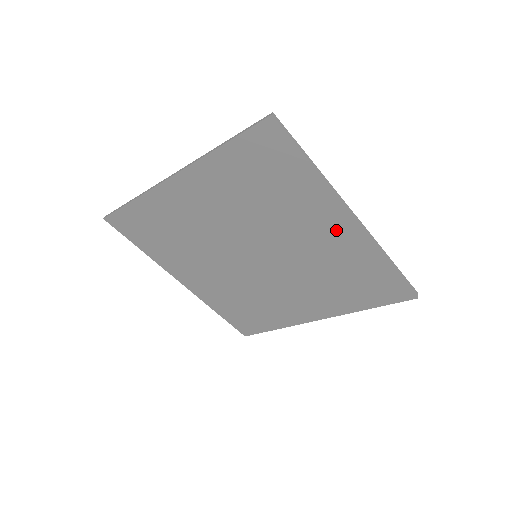
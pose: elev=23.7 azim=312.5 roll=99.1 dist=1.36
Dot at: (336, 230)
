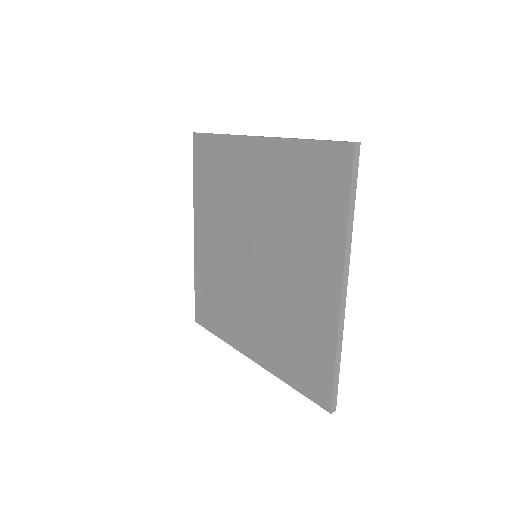
Dot at: (258, 160)
